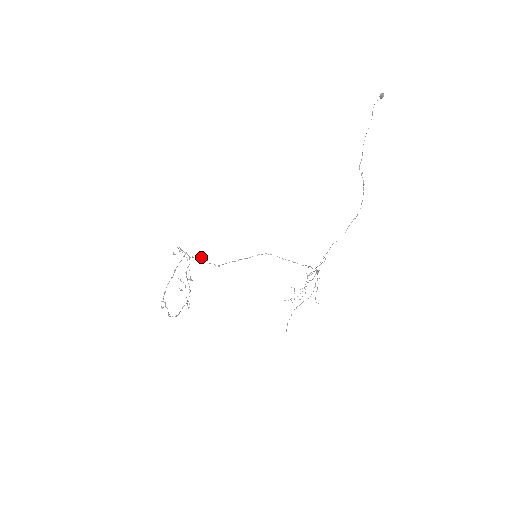
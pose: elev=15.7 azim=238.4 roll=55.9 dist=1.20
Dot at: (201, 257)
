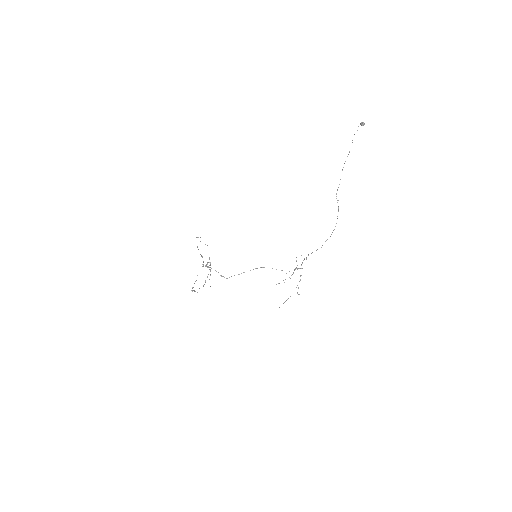
Dot at: (215, 270)
